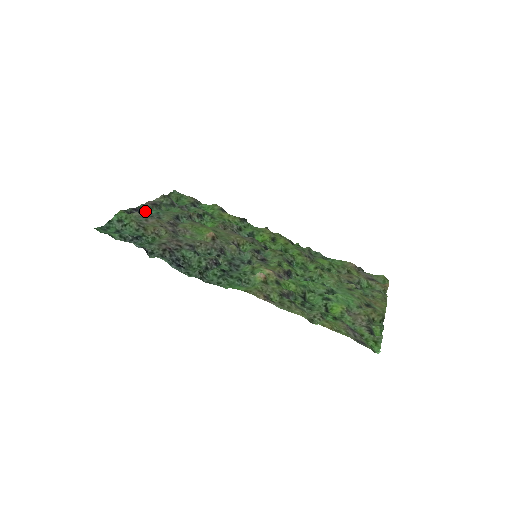
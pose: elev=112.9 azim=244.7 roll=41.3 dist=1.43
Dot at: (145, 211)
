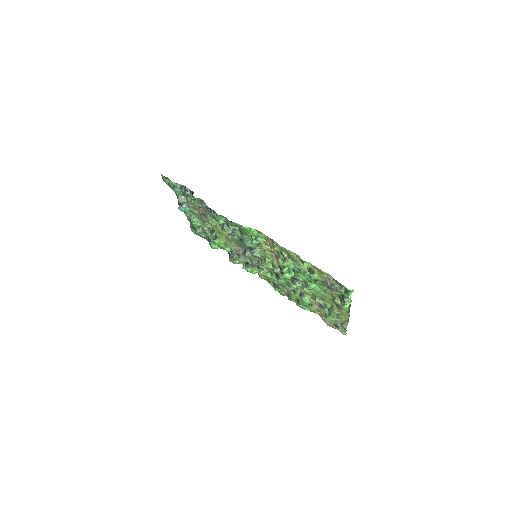
Dot at: occluded
